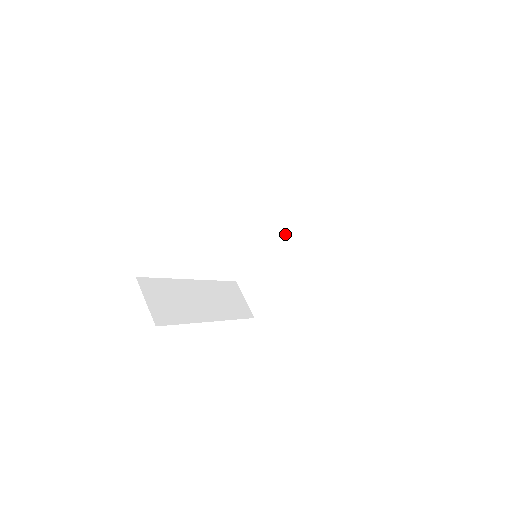
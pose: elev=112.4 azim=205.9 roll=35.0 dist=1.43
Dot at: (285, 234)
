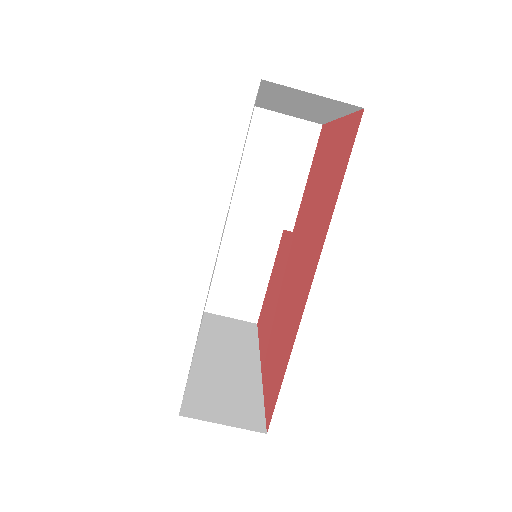
Dot at: (244, 211)
